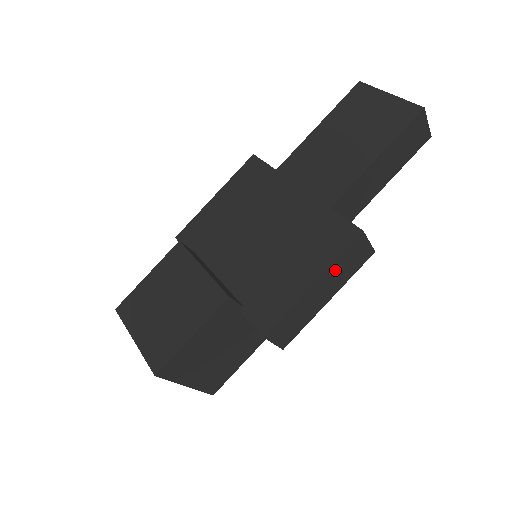
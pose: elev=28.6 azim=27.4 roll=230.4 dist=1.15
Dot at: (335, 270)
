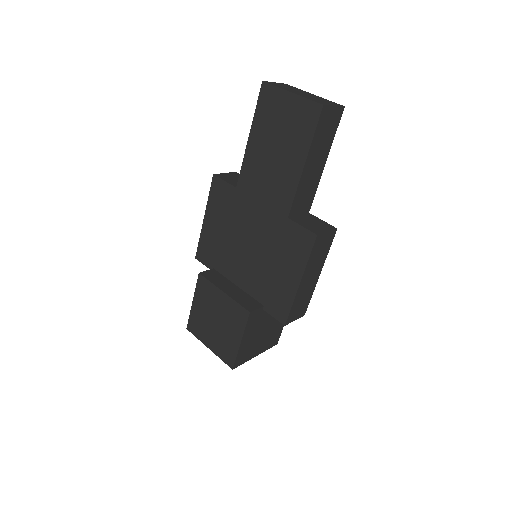
Dot at: (312, 264)
